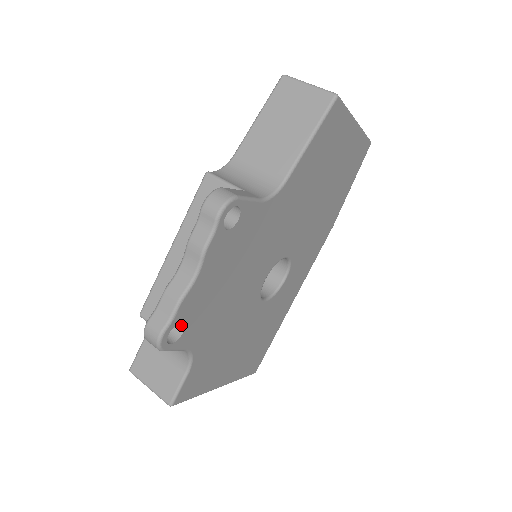
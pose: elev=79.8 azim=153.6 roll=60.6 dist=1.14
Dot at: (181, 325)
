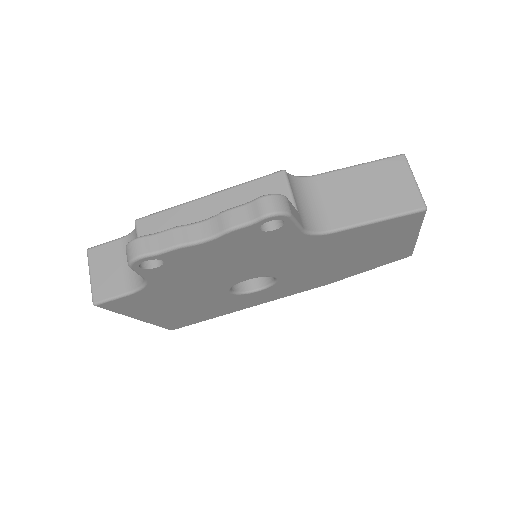
Dot at: (160, 261)
